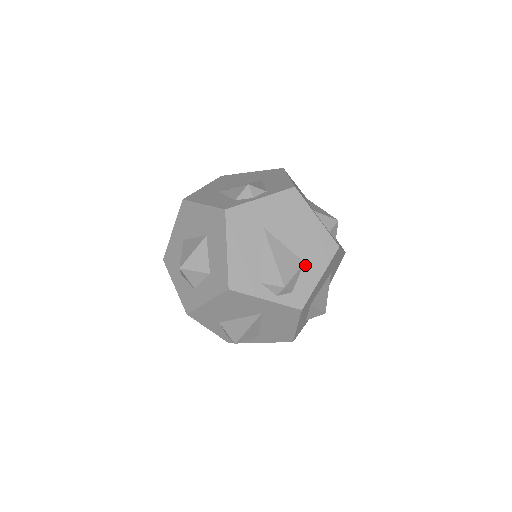
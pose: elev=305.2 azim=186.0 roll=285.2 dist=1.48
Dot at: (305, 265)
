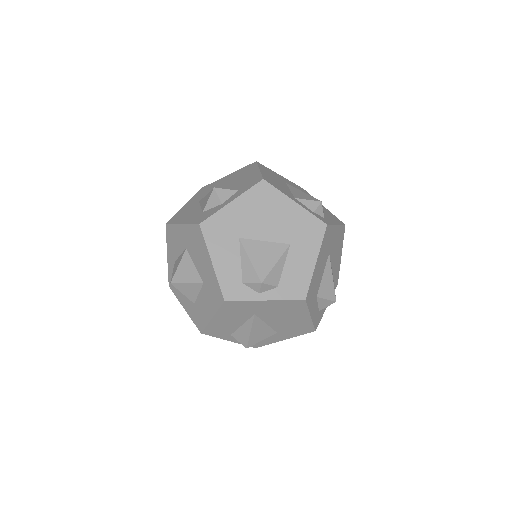
Dot at: (276, 334)
